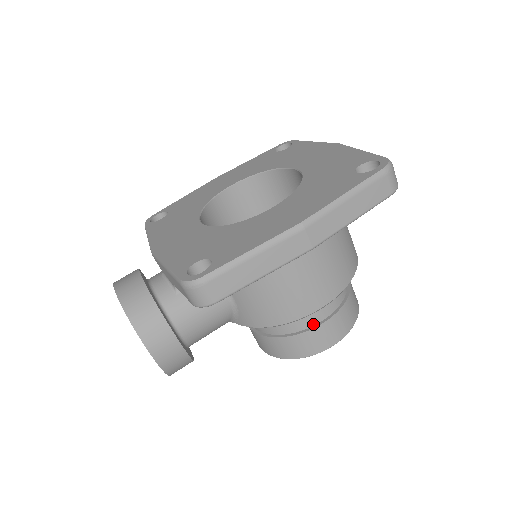
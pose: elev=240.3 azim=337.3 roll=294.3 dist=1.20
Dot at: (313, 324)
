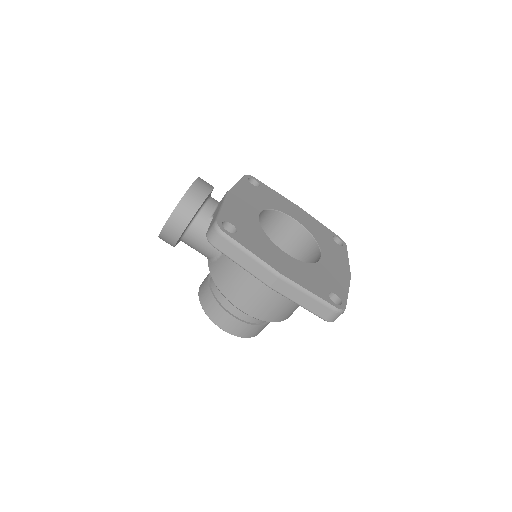
Dot at: (229, 310)
